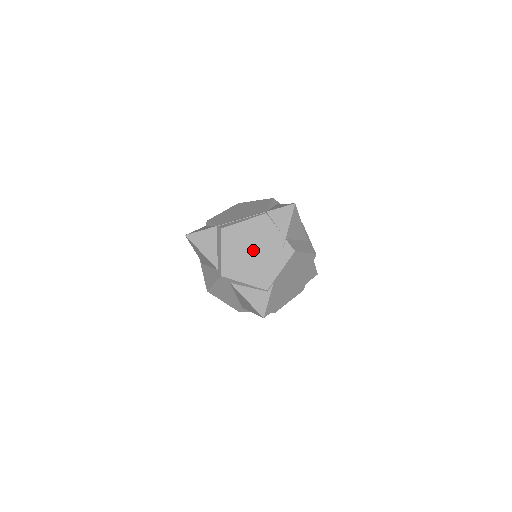
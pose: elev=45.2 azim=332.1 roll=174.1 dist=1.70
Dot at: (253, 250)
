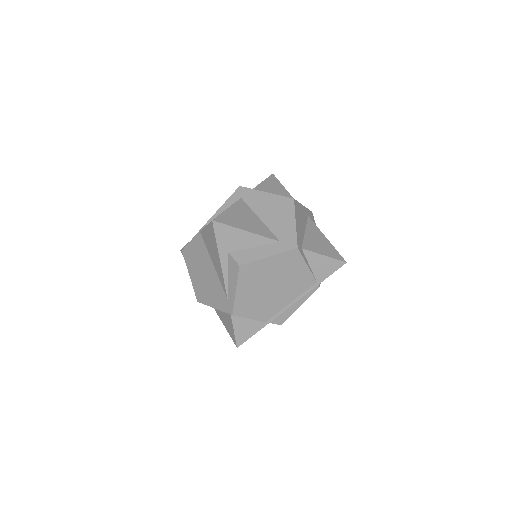
Dot at: occluded
